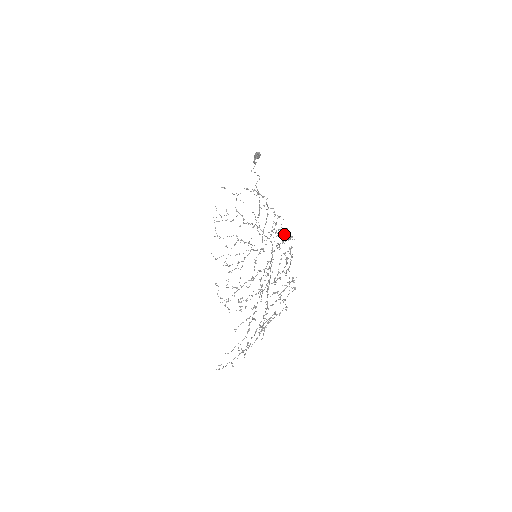
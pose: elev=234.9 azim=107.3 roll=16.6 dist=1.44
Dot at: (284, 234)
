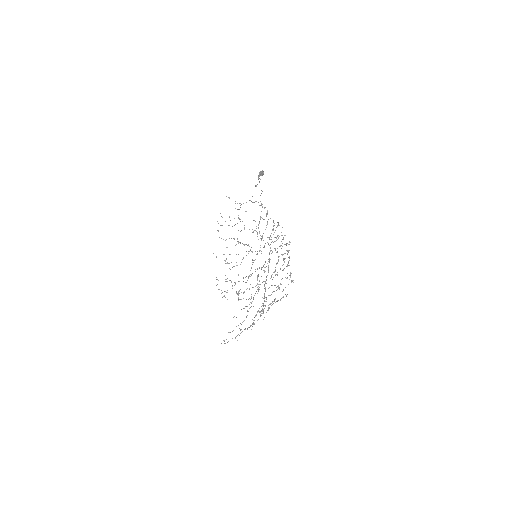
Dot at: (282, 239)
